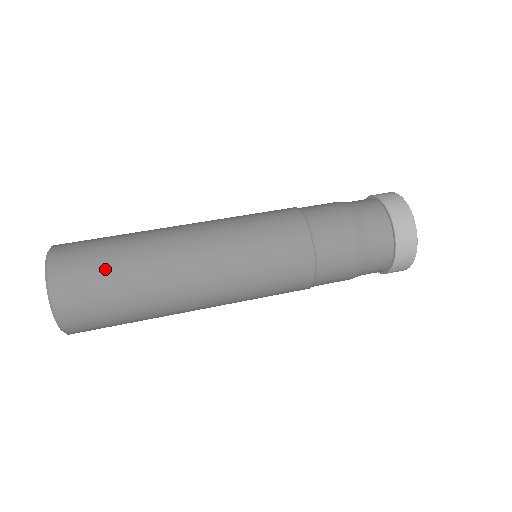
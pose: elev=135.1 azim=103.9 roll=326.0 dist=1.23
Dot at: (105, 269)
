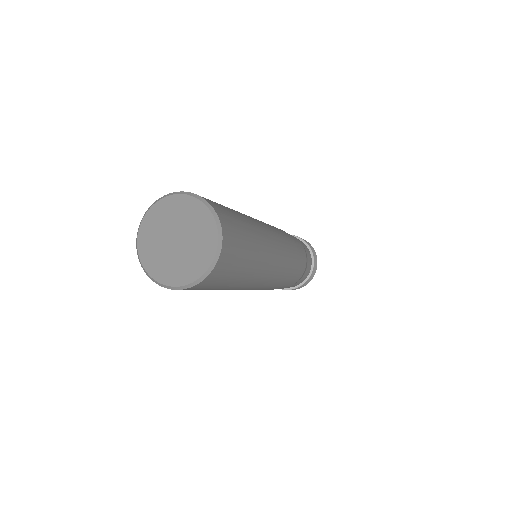
Dot at: (241, 226)
